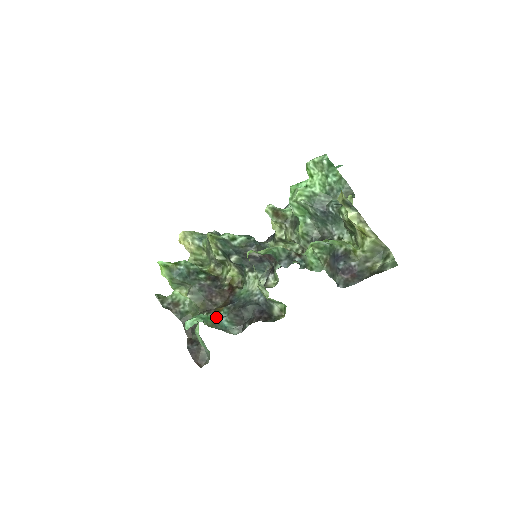
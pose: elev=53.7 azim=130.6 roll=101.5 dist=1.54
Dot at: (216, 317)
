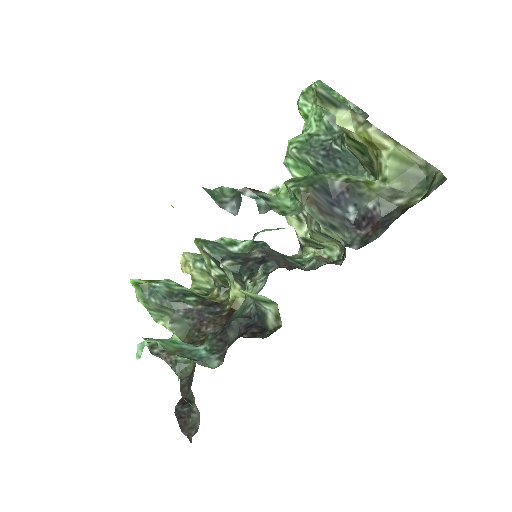
Dot at: (190, 344)
